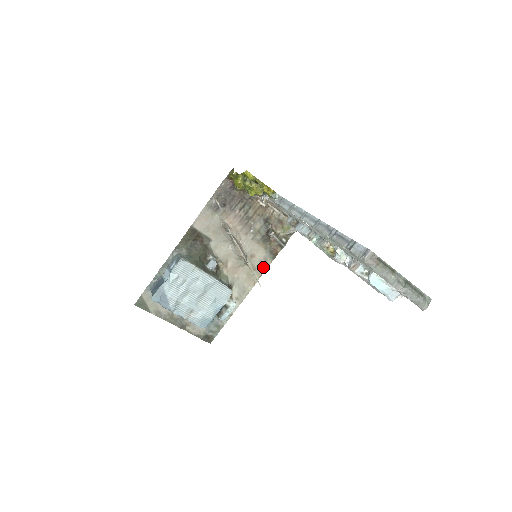
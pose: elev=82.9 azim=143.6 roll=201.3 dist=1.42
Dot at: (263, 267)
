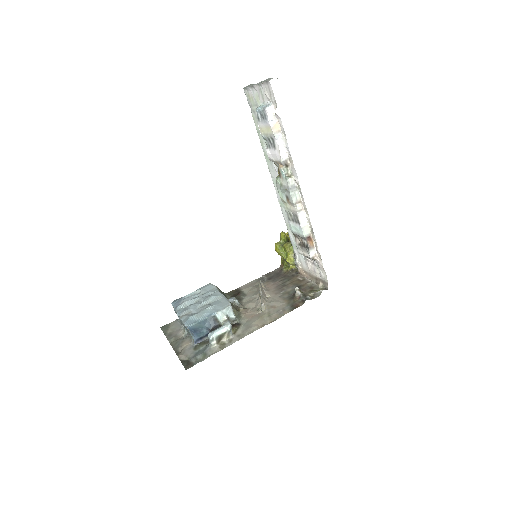
Dot at: (279, 316)
